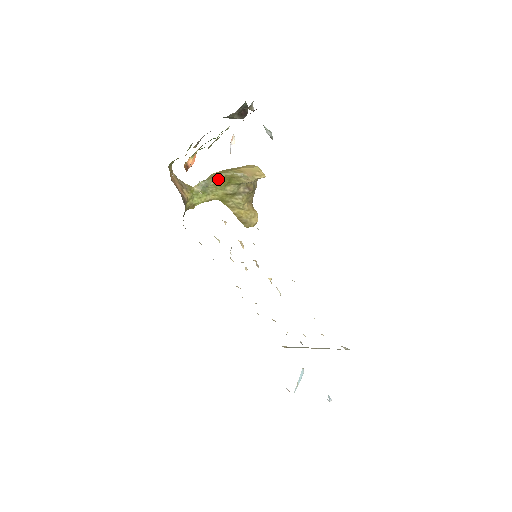
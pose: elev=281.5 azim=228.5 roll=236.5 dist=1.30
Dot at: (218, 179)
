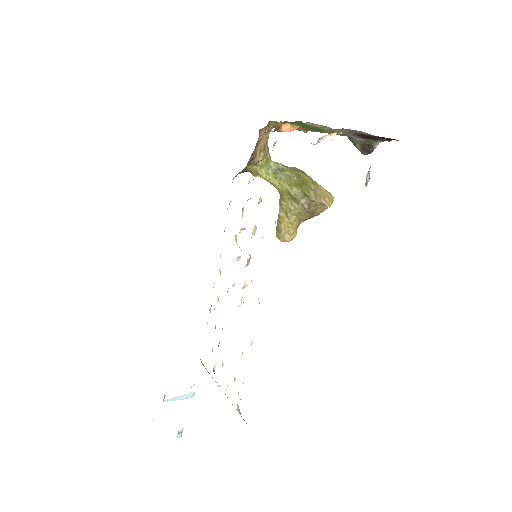
Dot at: (295, 174)
